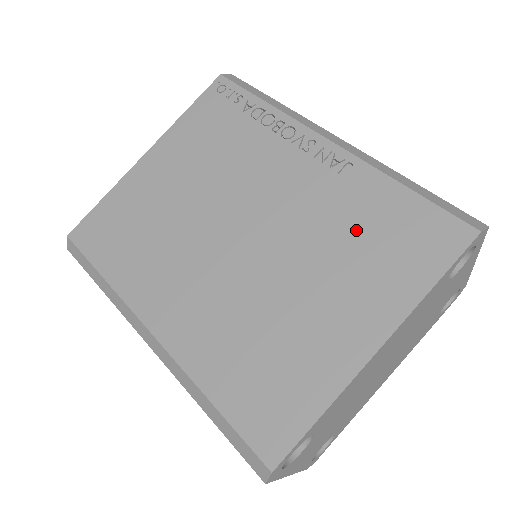
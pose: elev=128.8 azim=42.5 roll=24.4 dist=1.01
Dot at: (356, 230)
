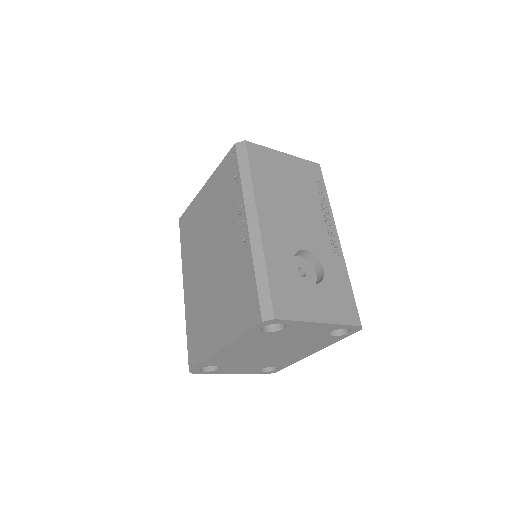
Dot at: (235, 287)
